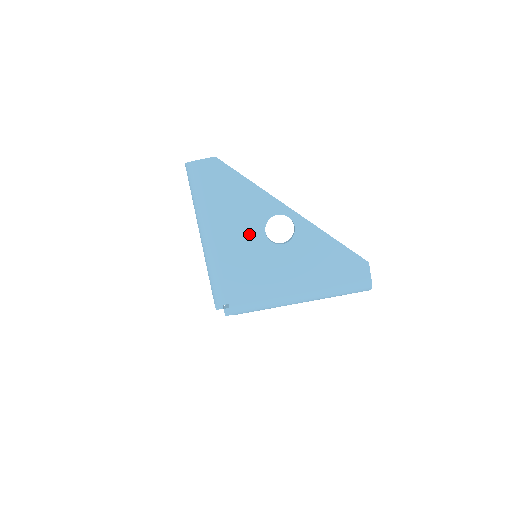
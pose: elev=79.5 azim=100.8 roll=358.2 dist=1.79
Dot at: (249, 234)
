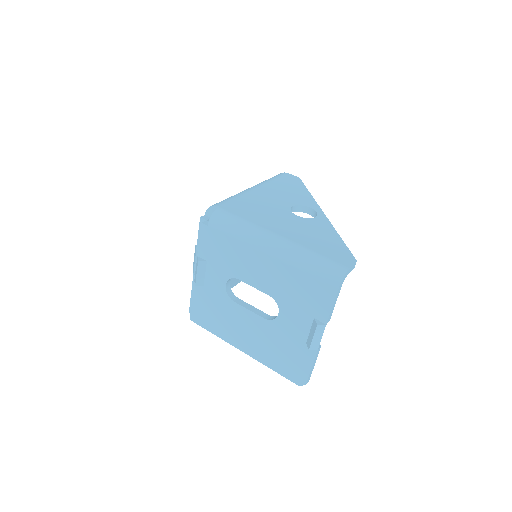
Dot at: (280, 201)
